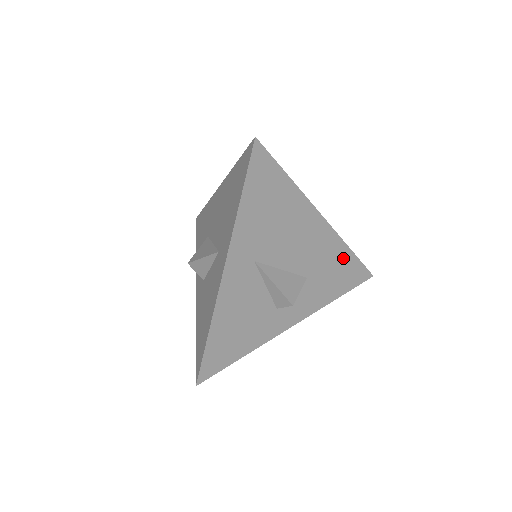
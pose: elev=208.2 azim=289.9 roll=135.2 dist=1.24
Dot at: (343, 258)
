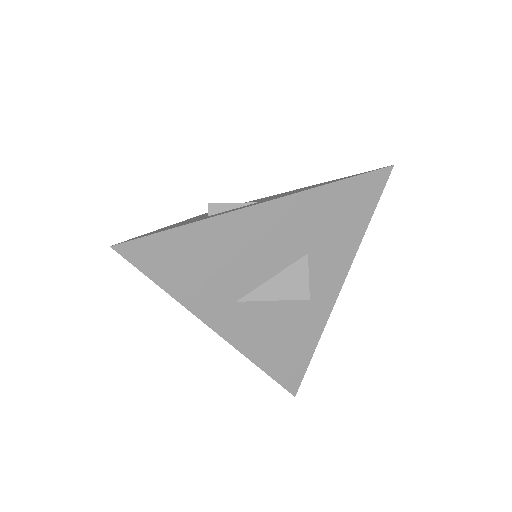
Dot at: (331, 198)
